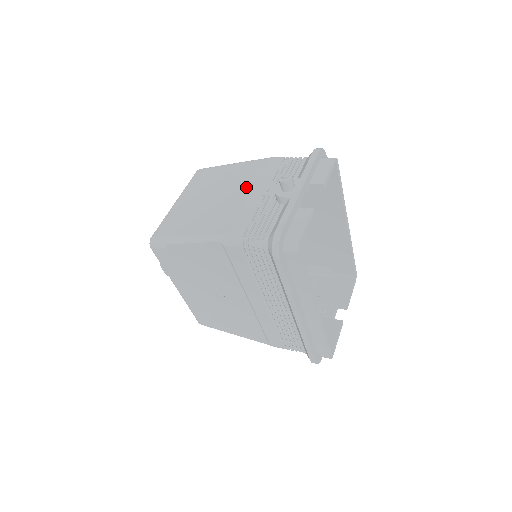
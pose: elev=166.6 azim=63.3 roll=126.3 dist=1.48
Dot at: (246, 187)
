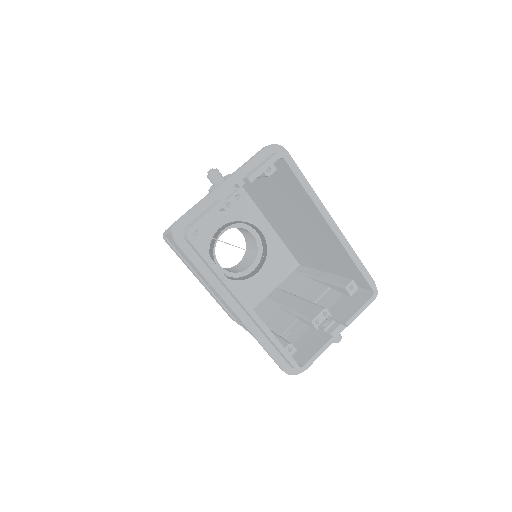
Dot at: occluded
